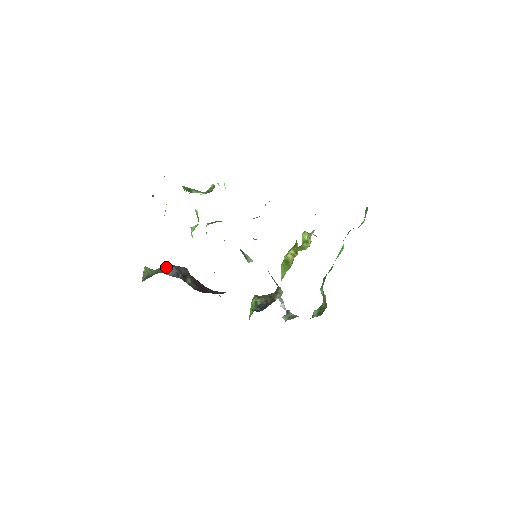
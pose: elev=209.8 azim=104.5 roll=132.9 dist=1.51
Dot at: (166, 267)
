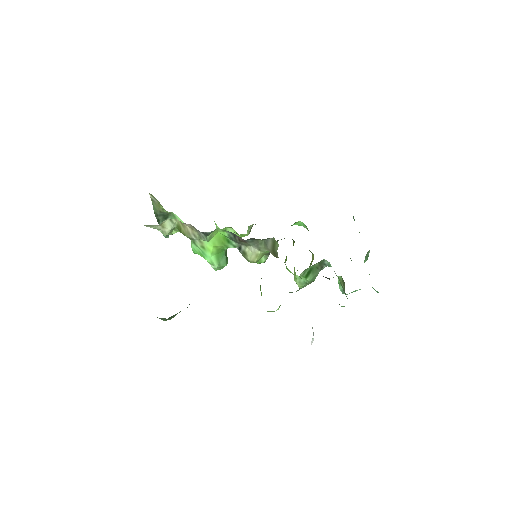
Dot at: occluded
